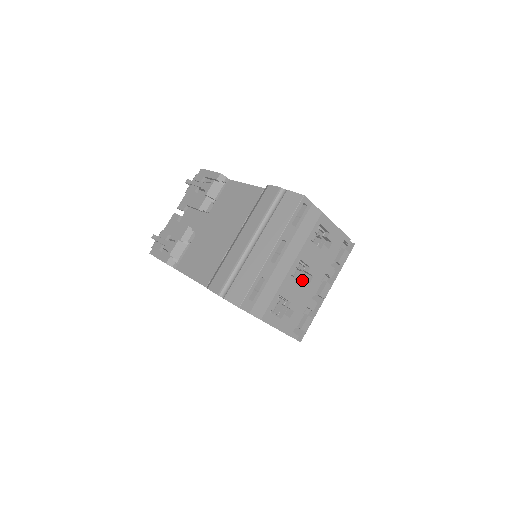
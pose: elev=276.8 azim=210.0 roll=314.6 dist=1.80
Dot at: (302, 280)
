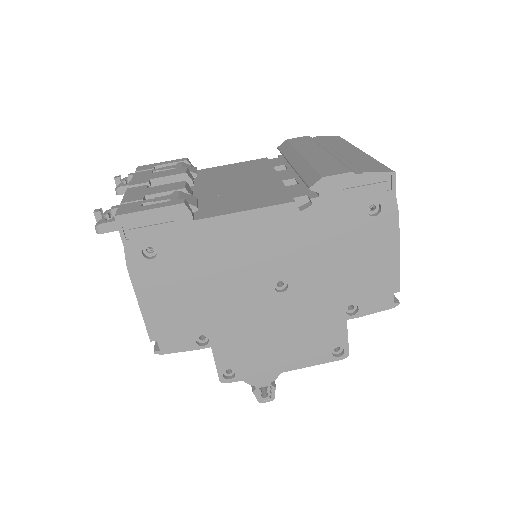
Dot at: occluded
